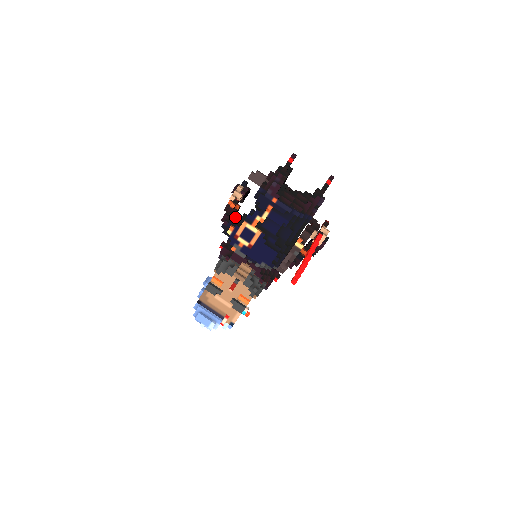
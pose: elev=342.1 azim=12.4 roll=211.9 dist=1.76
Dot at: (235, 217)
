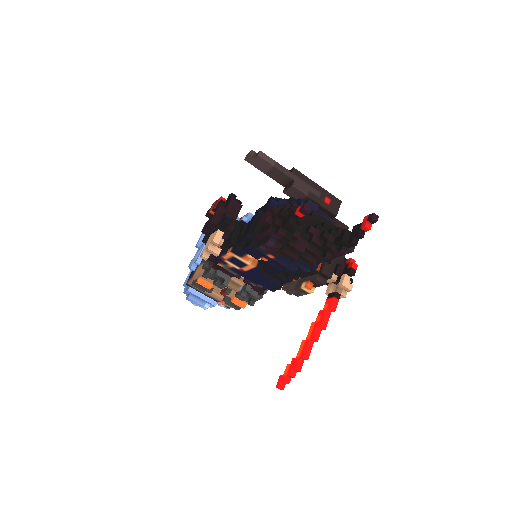
Dot at: occluded
